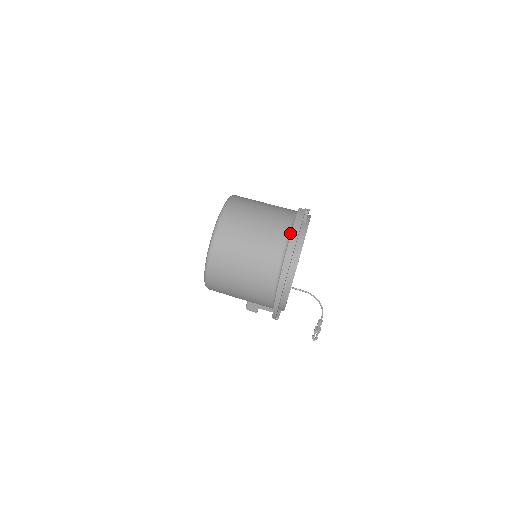
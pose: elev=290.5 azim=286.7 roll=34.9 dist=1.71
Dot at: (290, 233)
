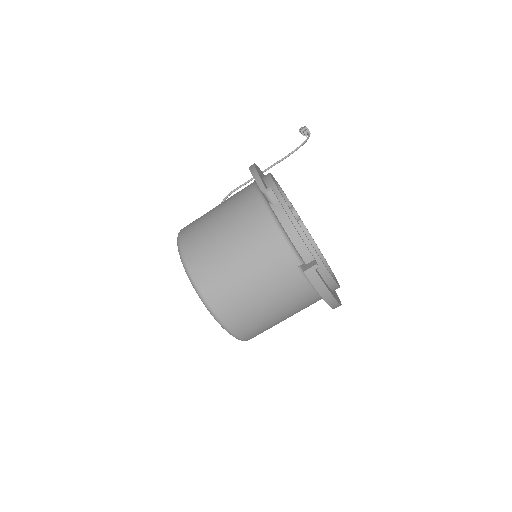
Dot at: occluded
